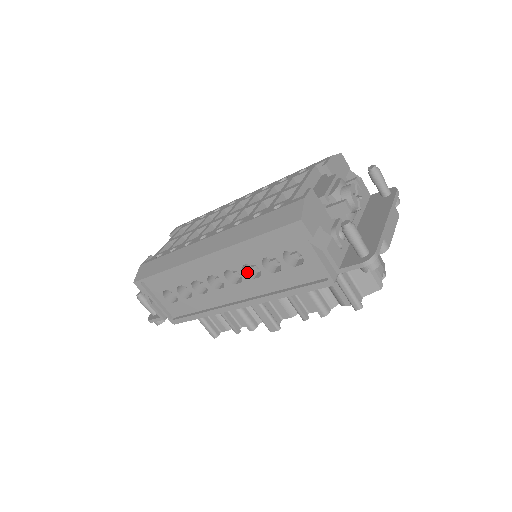
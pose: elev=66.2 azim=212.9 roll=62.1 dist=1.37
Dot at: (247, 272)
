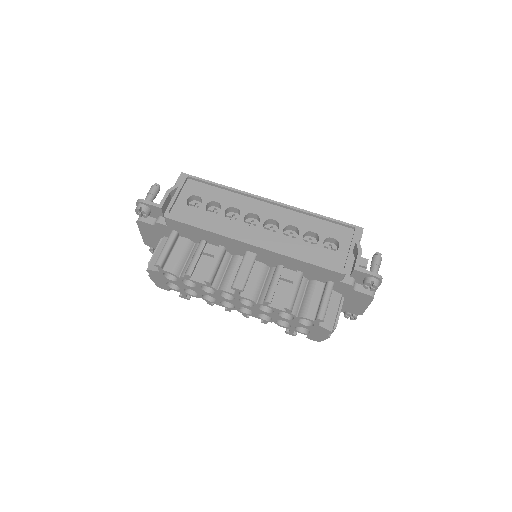
Dot at: occluded
